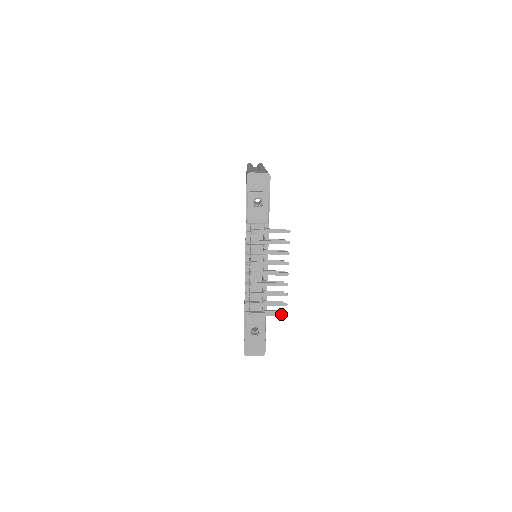
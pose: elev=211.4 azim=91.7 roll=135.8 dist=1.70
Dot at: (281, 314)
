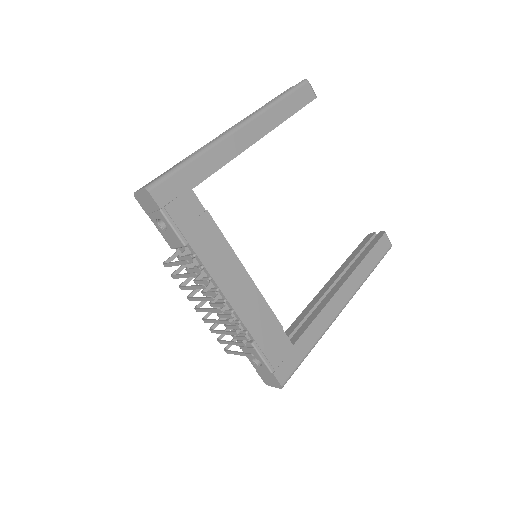
Dot at: (248, 355)
